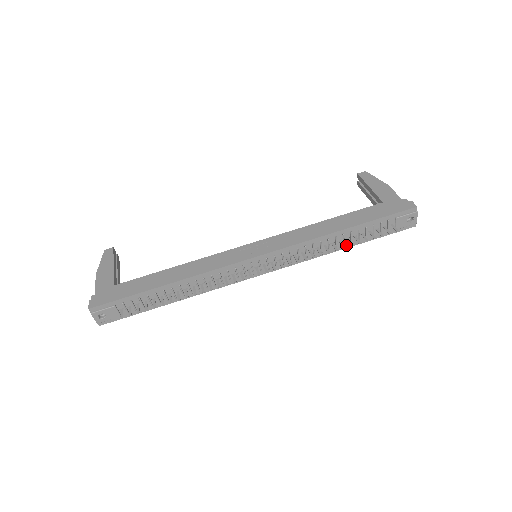
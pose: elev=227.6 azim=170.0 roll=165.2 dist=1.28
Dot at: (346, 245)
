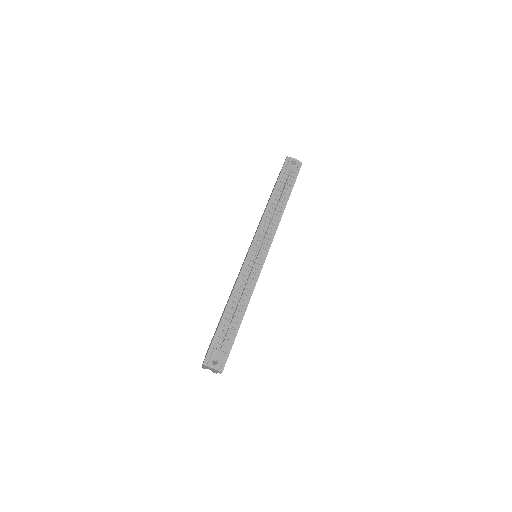
Dot at: (285, 202)
